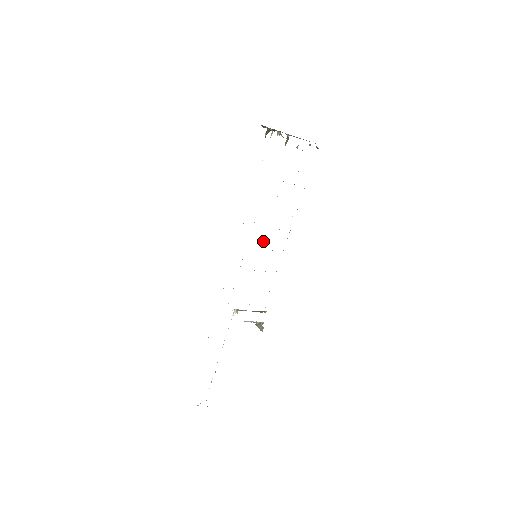
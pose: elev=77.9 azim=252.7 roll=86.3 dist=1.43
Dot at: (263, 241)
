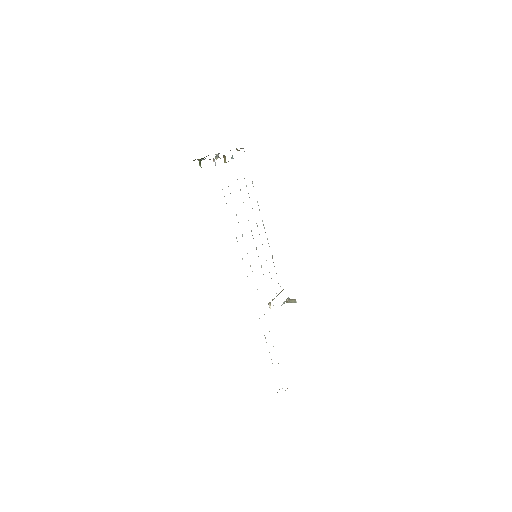
Dot at: occluded
